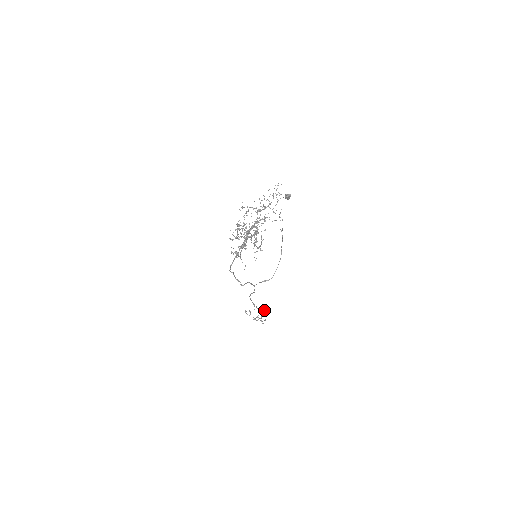
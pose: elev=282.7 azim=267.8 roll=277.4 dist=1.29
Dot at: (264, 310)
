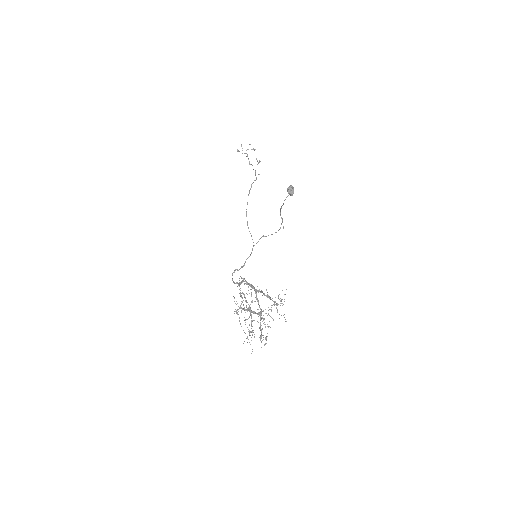
Dot at: occluded
